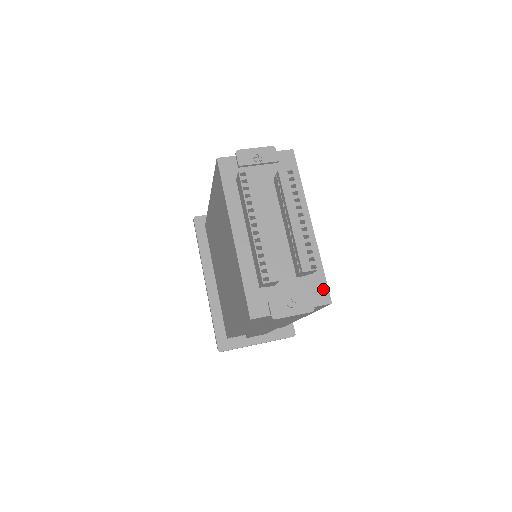
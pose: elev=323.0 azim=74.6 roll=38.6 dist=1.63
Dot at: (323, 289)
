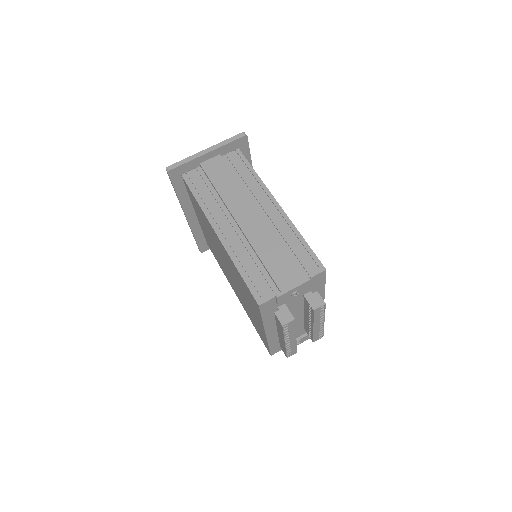
Dot at: occluded
